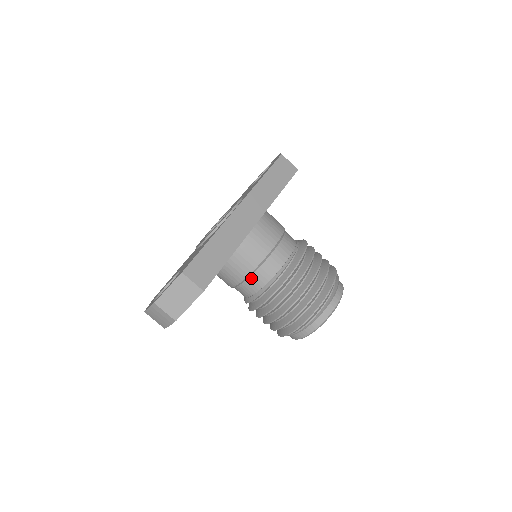
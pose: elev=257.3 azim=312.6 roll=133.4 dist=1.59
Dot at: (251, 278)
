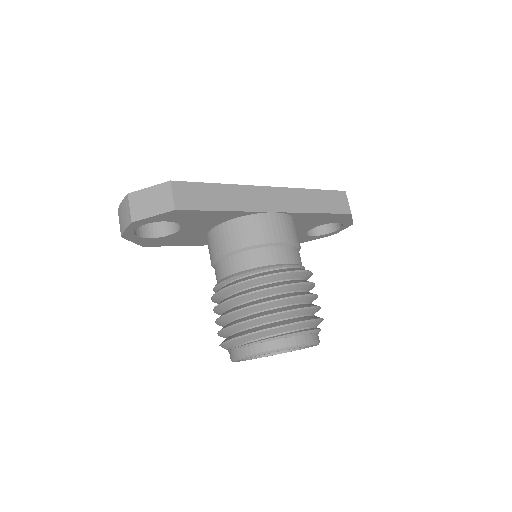
Dot at: (233, 257)
